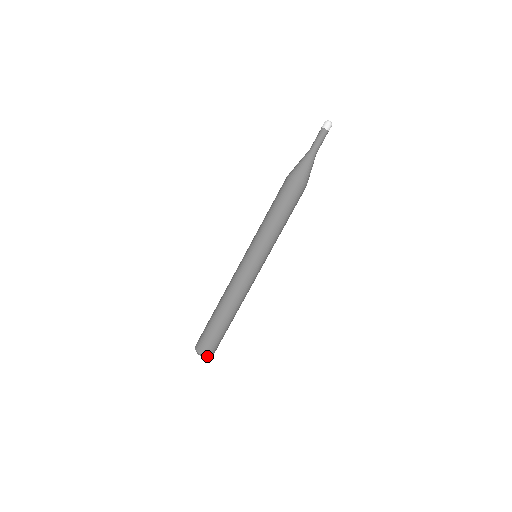
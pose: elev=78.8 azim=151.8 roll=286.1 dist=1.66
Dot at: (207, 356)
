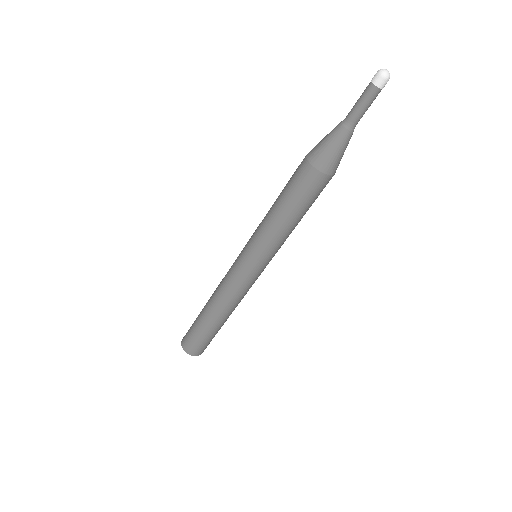
Dot at: (200, 354)
